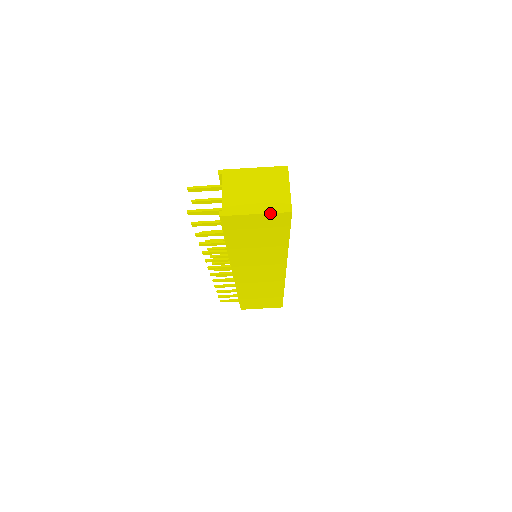
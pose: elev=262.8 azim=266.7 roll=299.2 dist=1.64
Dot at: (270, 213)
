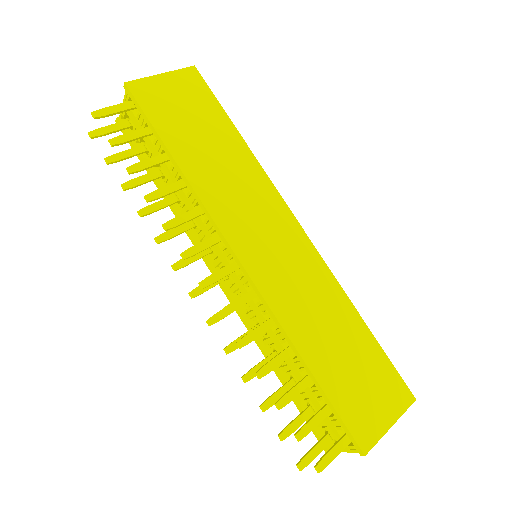
Dot at: (175, 71)
